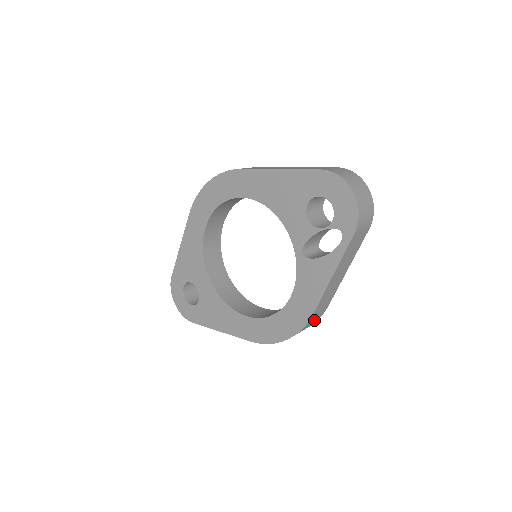
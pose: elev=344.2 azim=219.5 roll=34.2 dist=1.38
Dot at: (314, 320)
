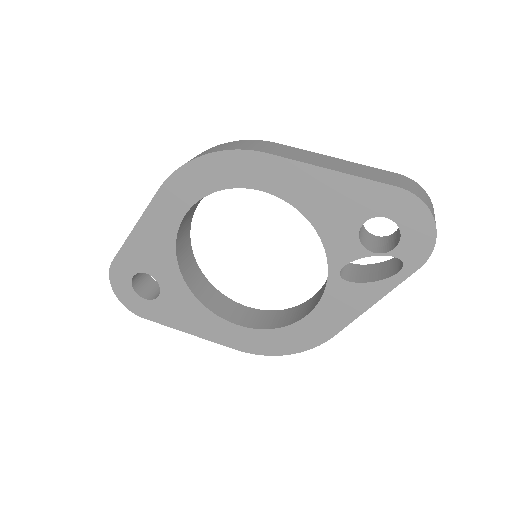
Dot at: occluded
